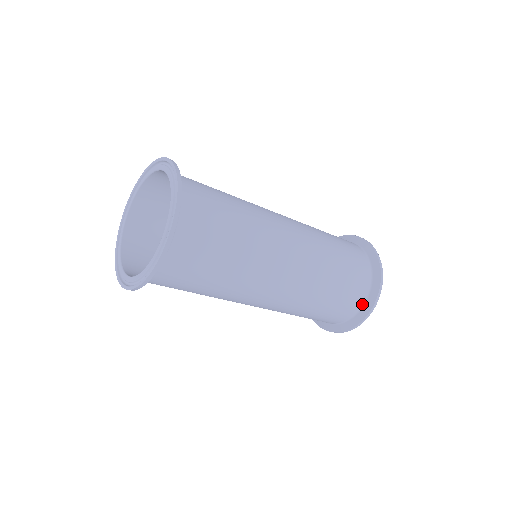
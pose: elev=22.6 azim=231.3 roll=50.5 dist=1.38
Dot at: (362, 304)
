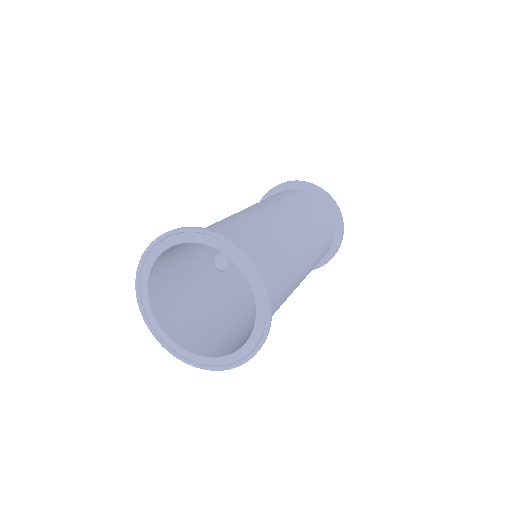
Dot at: (334, 226)
